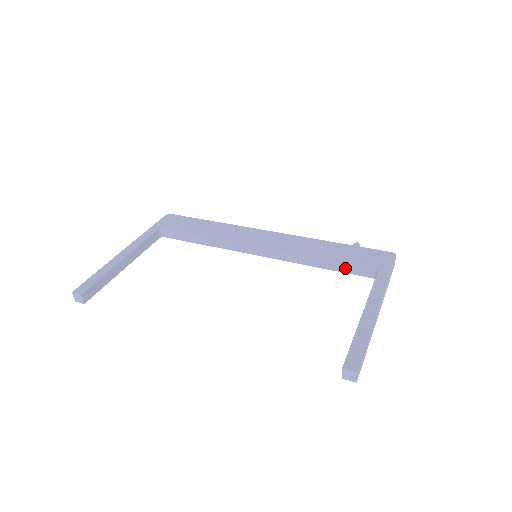
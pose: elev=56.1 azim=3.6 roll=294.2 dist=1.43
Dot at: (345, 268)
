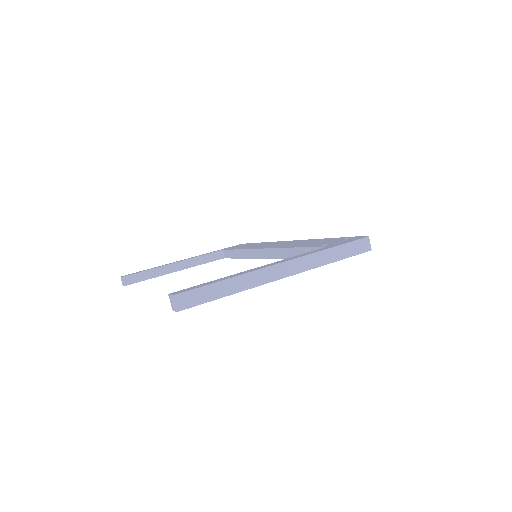
Dot at: occluded
